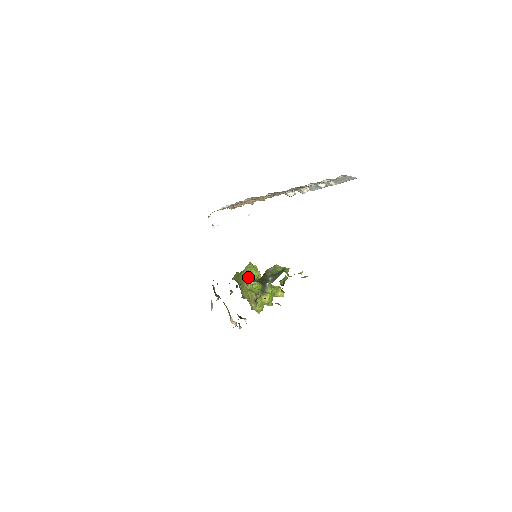
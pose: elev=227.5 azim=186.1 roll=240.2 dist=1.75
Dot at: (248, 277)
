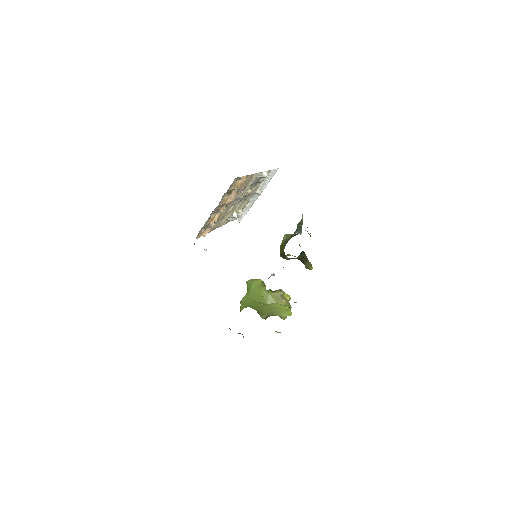
Dot at: occluded
